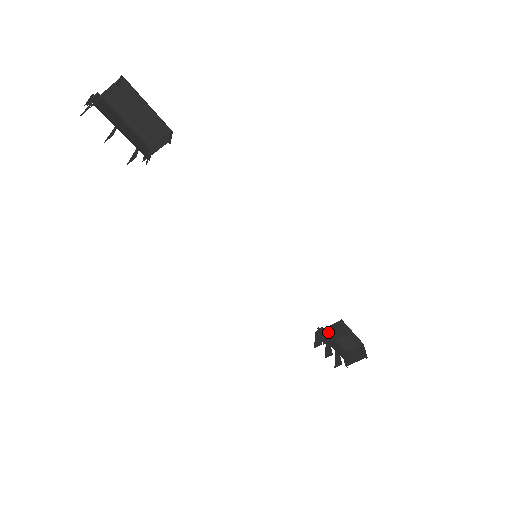
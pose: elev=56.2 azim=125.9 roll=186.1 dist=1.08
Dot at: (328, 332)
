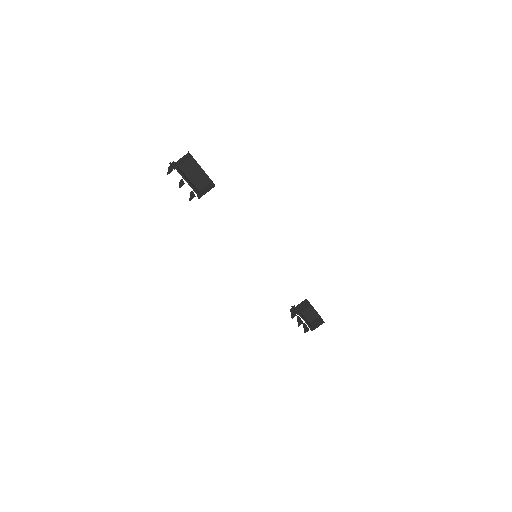
Dot at: (299, 307)
